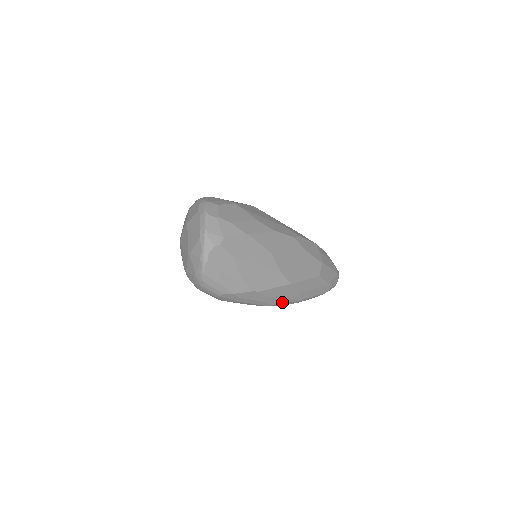
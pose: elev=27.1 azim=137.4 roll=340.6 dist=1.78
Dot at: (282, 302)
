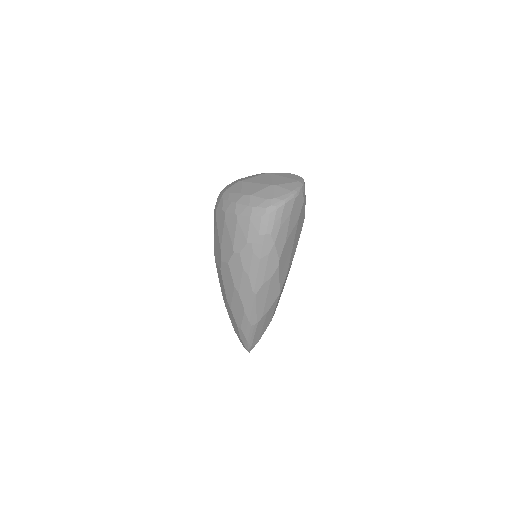
Dot at: (258, 303)
